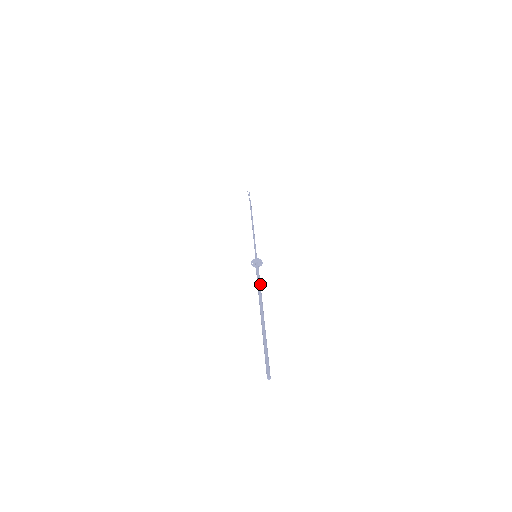
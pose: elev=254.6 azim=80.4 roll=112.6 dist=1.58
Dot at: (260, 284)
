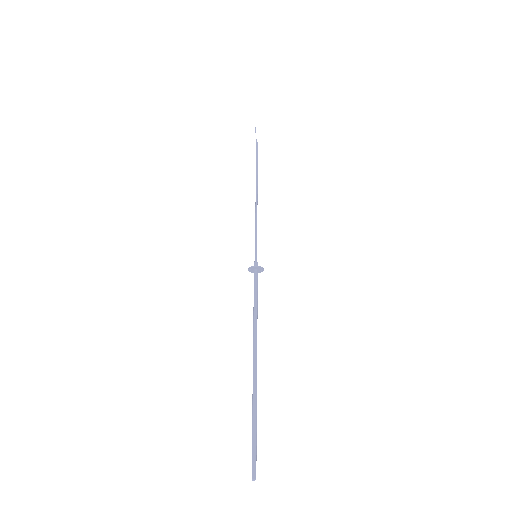
Dot at: (257, 311)
